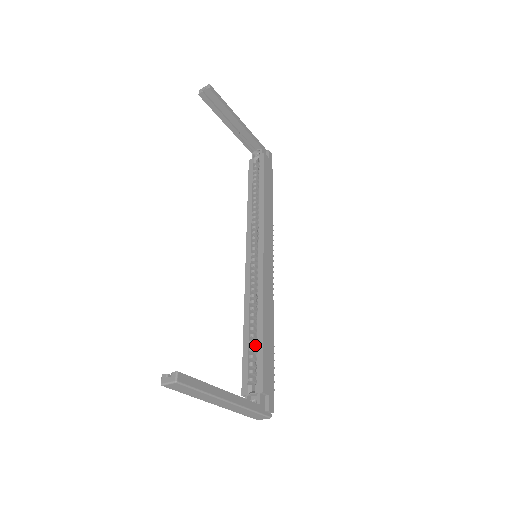
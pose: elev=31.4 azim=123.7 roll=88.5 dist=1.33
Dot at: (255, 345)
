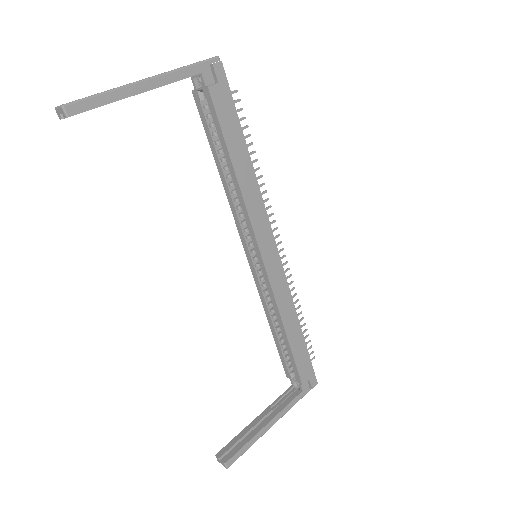
Dot at: occluded
